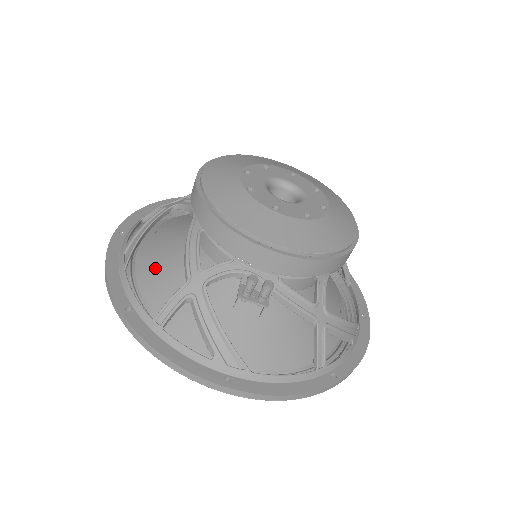
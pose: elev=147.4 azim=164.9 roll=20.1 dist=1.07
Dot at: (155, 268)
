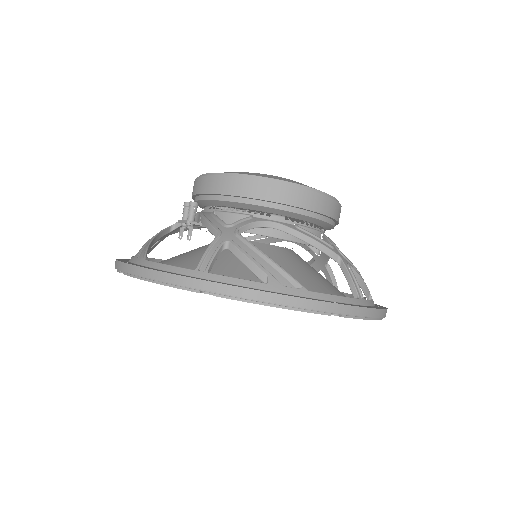
Dot at: occluded
